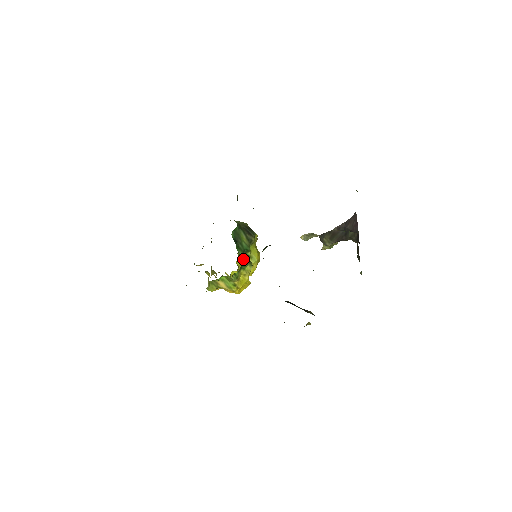
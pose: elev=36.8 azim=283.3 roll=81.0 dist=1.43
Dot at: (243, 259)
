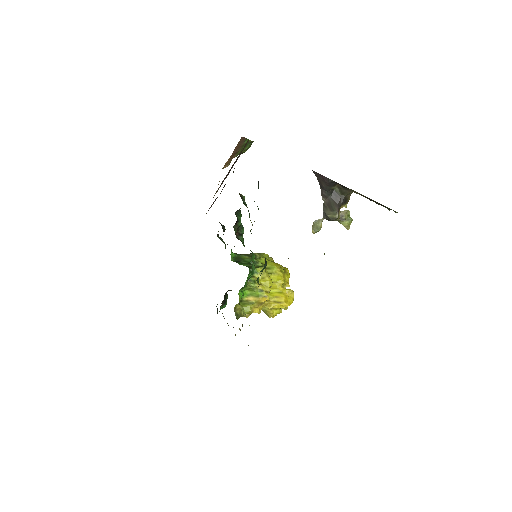
Dot at: occluded
